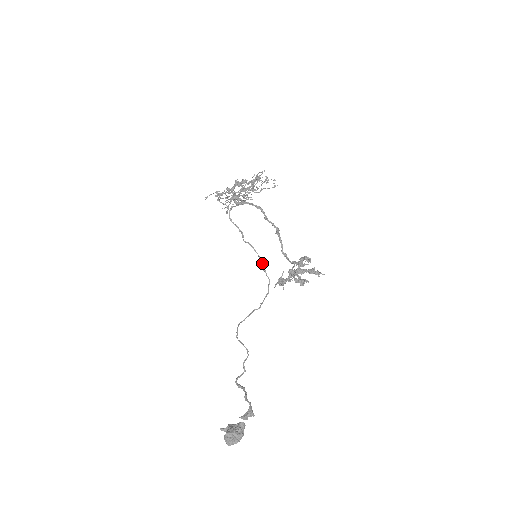
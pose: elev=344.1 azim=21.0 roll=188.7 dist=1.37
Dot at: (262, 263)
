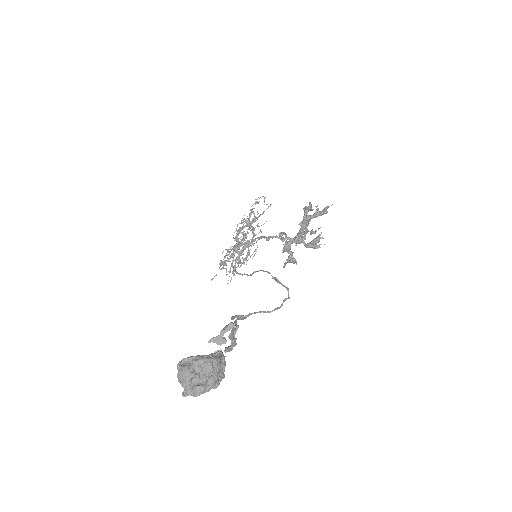
Dot at: (274, 277)
